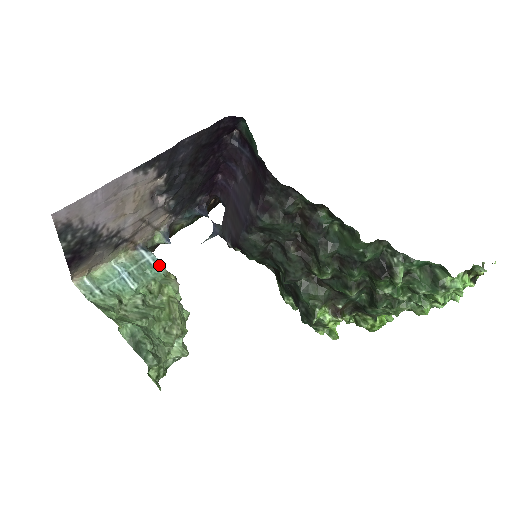
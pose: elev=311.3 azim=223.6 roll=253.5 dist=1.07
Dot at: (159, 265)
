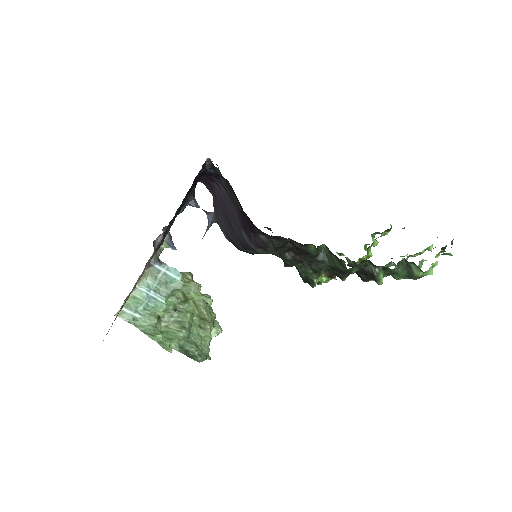
Dot at: (175, 273)
